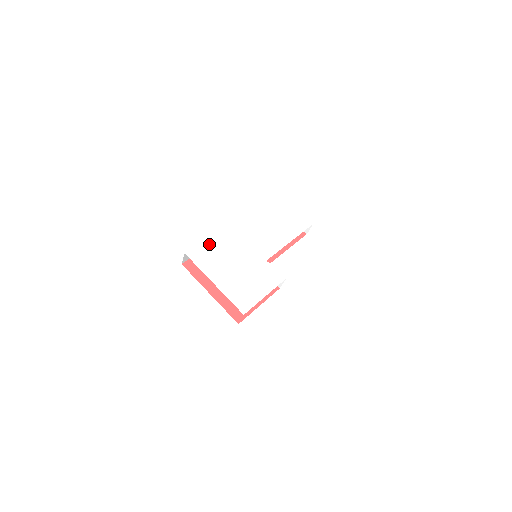
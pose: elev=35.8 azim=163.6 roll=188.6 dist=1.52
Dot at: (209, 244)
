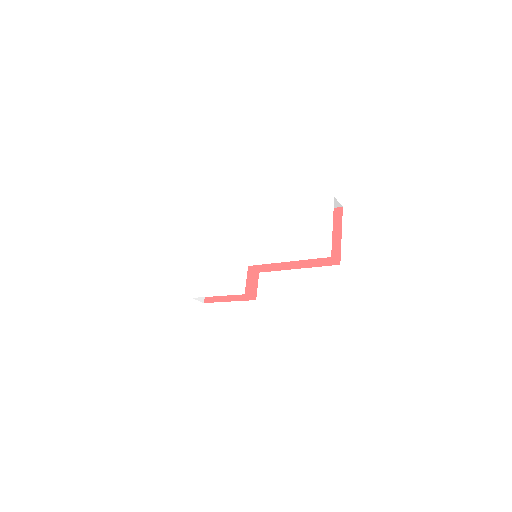
Dot at: (226, 223)
